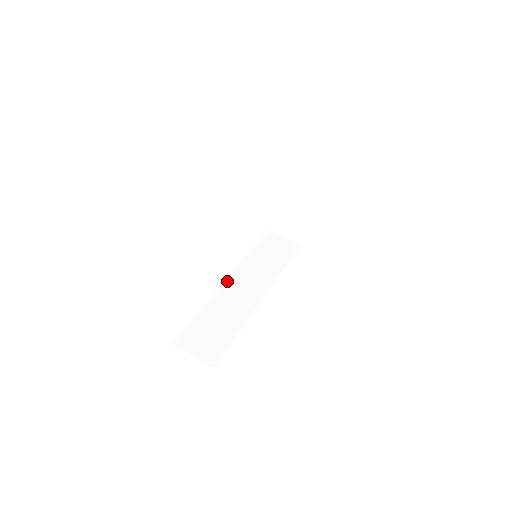
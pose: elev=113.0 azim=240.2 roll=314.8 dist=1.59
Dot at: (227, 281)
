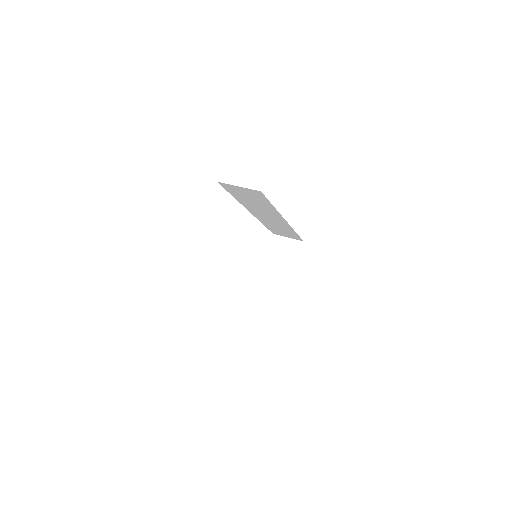
Dot at: occluded
